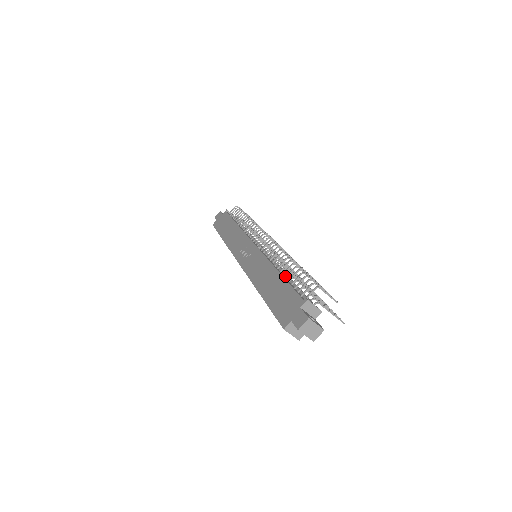
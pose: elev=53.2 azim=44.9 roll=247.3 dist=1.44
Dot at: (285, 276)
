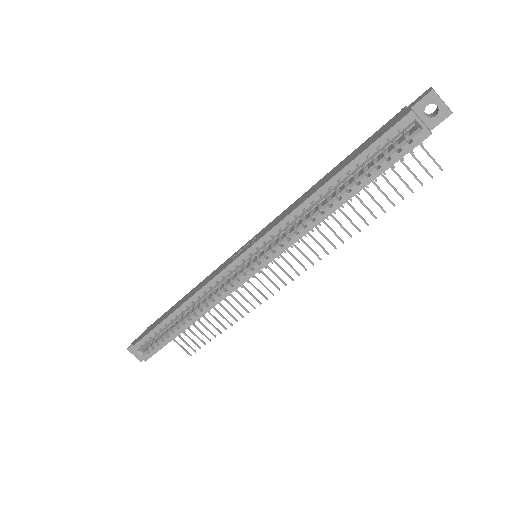
Dot at: occluded
